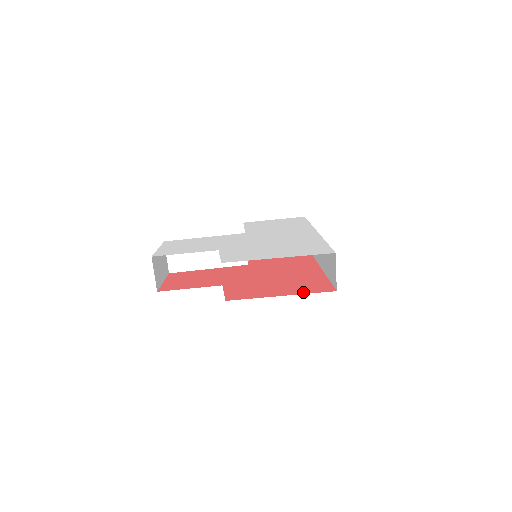
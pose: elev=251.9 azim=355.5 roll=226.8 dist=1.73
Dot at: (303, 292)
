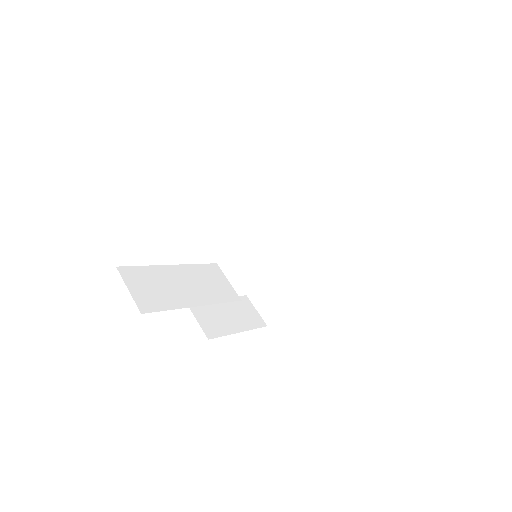
Dot at: occluded
